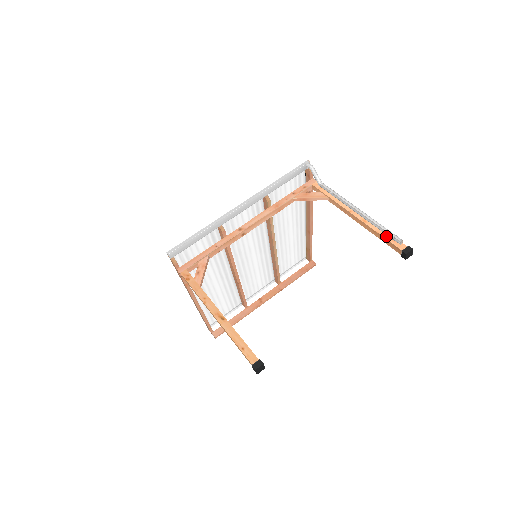
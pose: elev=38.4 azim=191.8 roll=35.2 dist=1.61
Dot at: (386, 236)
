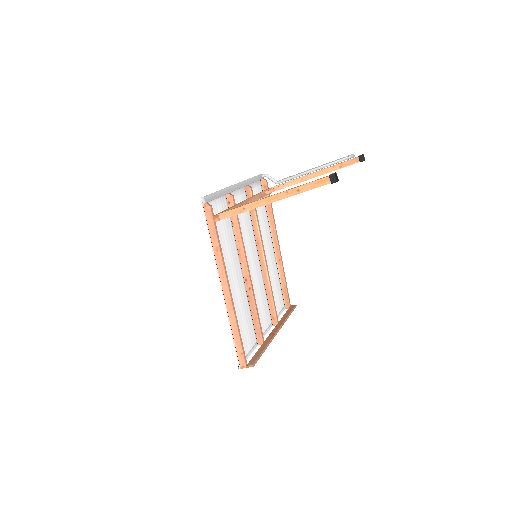
Dot at: (342, 162)
